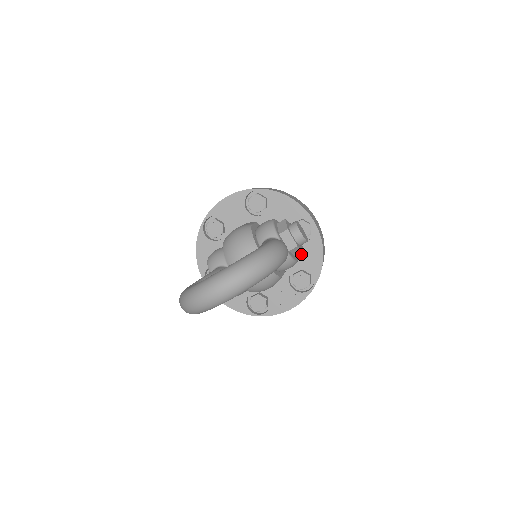
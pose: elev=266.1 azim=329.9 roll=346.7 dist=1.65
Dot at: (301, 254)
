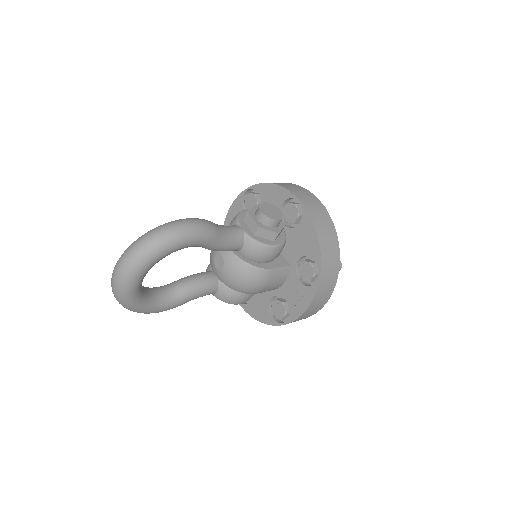
Dot at: (298, 241)
